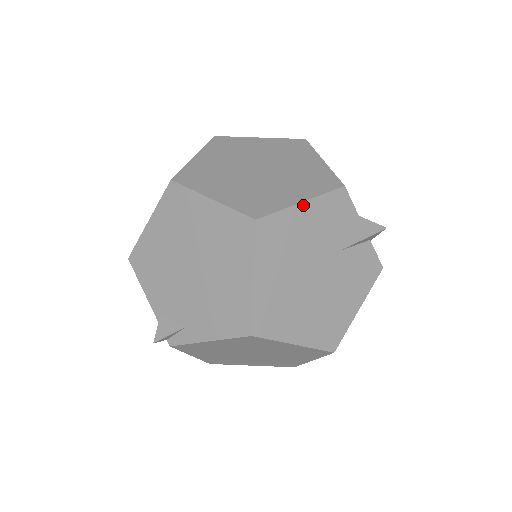
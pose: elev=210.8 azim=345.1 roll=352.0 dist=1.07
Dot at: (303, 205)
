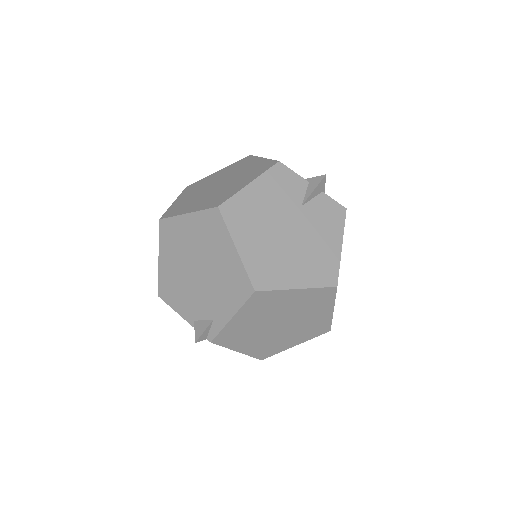
Dot at: (251, 185)
